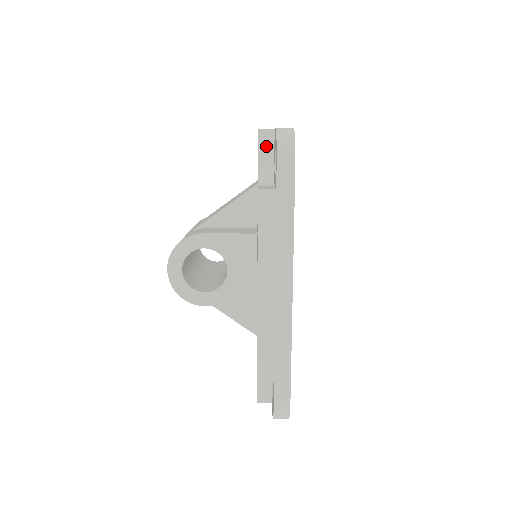
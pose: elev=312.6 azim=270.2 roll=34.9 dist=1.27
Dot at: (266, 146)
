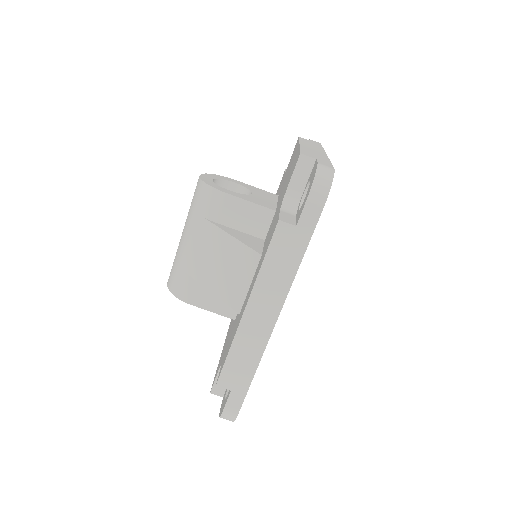
Dot at: occluded
